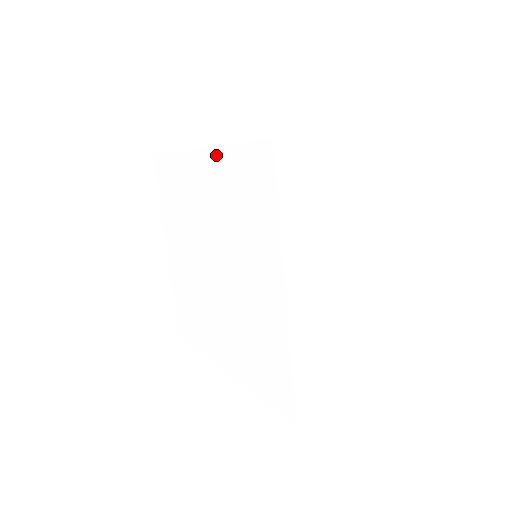
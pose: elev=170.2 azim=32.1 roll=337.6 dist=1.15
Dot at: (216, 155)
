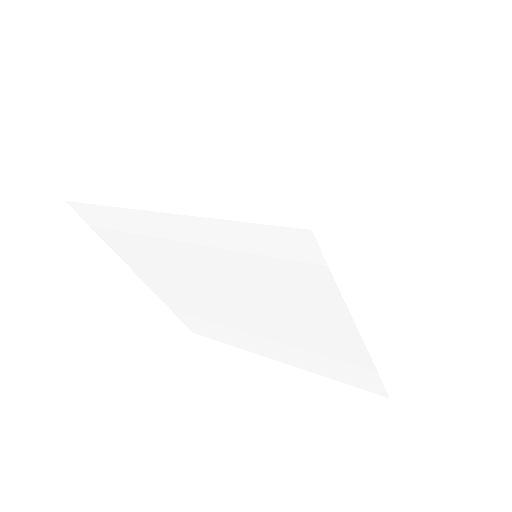
Dot at: (200, 224)
